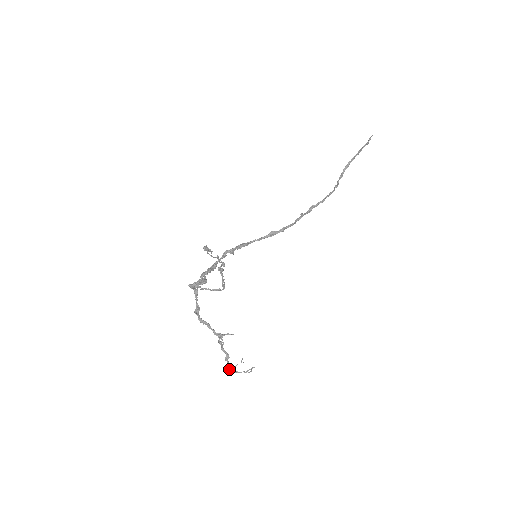
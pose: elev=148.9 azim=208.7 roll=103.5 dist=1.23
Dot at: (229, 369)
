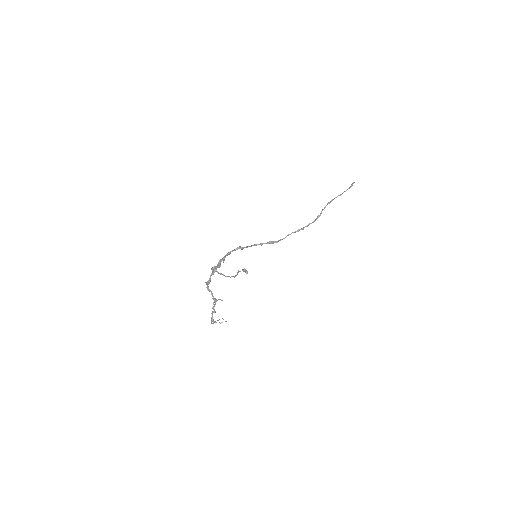
Dot at: (212, 320)
